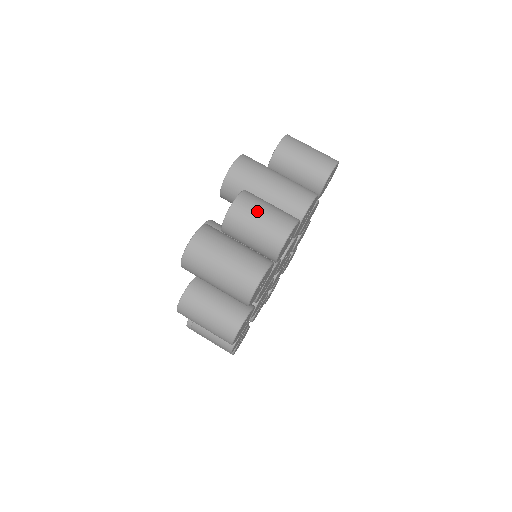
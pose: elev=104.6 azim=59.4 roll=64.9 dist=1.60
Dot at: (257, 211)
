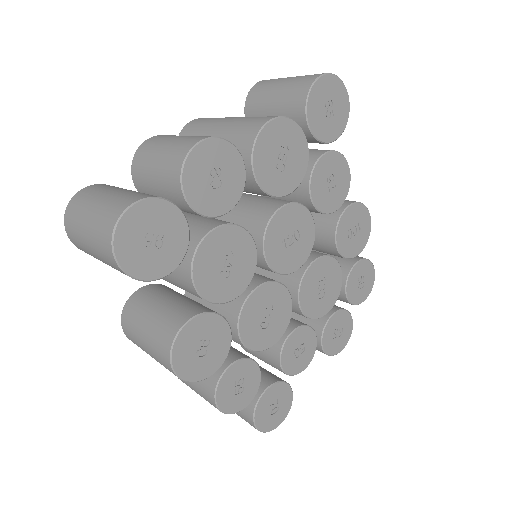
Dot at: (160, 144)
